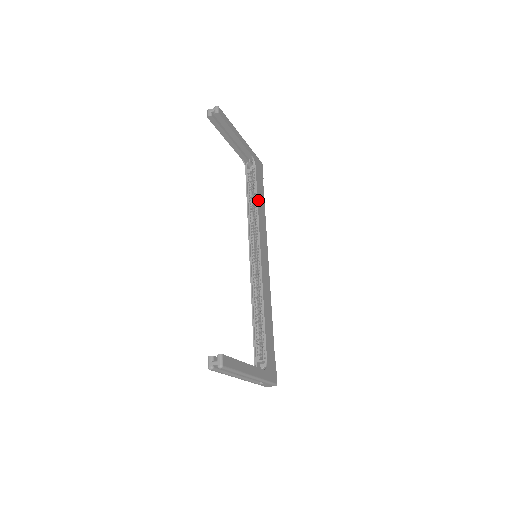
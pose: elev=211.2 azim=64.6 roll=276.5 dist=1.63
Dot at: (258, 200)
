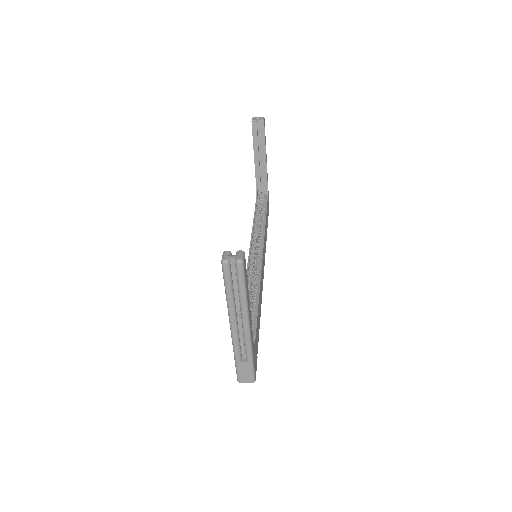
Dot at: (266, 219)
